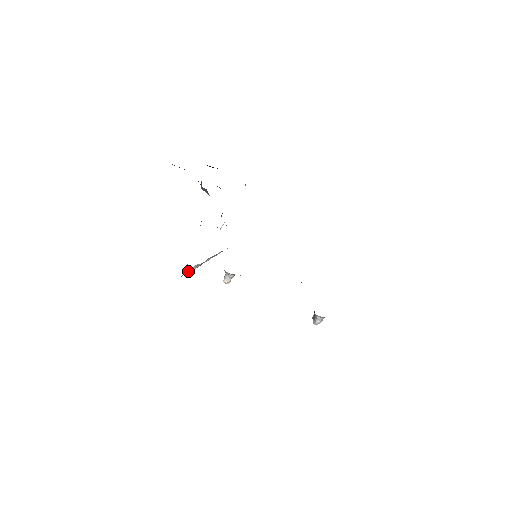
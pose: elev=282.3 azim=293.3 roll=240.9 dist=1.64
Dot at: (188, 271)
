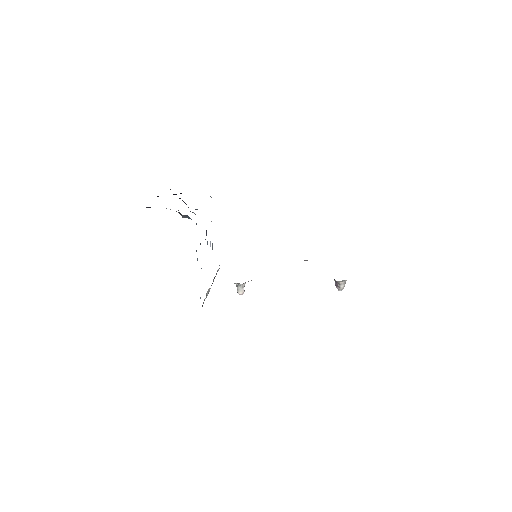
Dot at: (204, 300)
